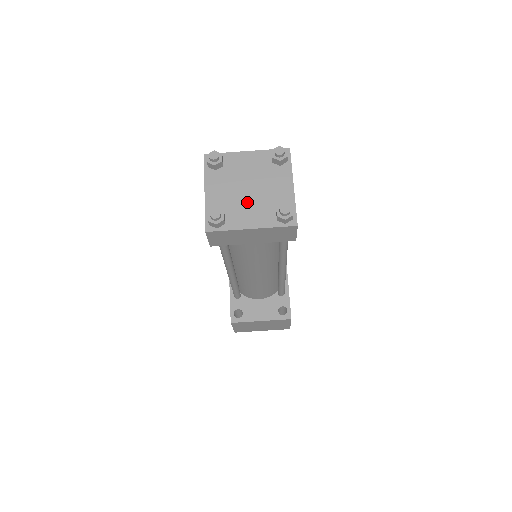
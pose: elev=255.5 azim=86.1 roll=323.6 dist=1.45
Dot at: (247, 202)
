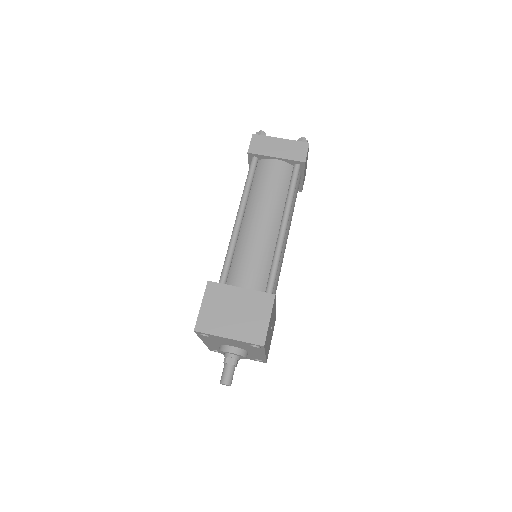
Dot at: occluded
